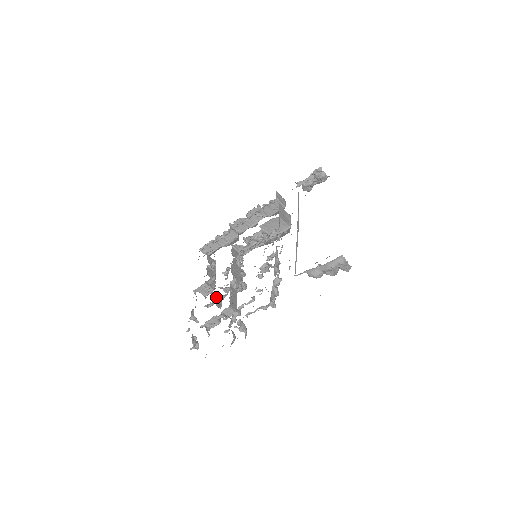
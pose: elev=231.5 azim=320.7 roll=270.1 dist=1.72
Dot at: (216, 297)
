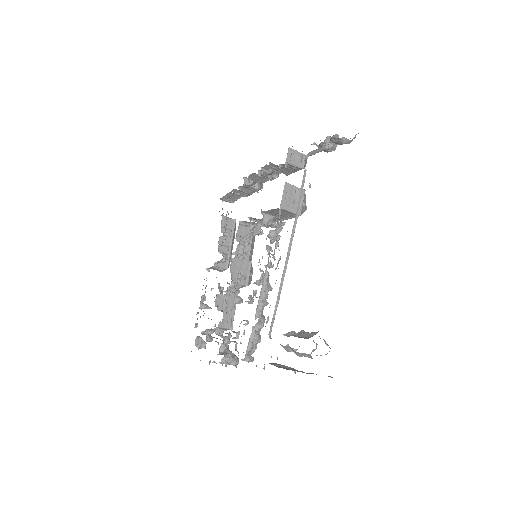
Dot at: (218, 297)
